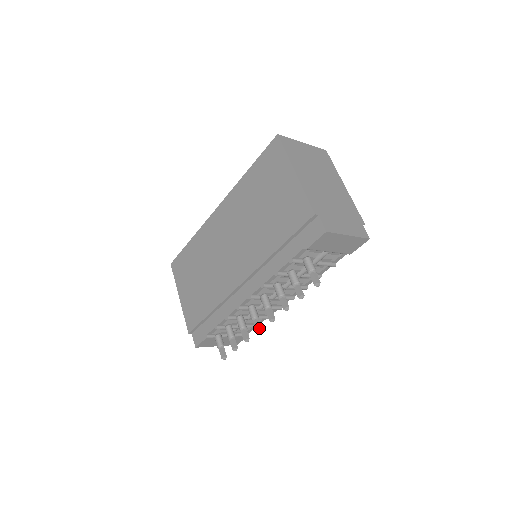
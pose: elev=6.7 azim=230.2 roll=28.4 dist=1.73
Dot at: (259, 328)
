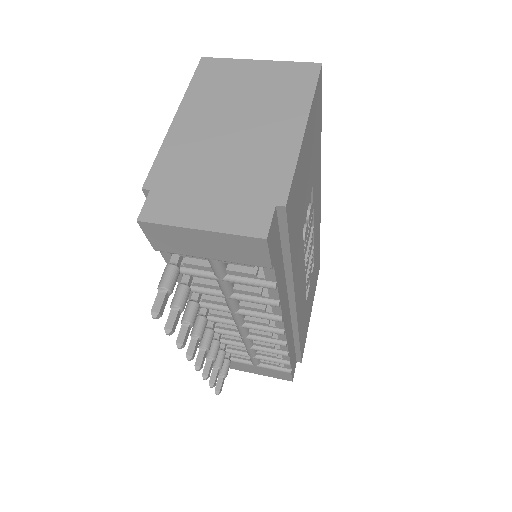
Dot at: (196, 364)
